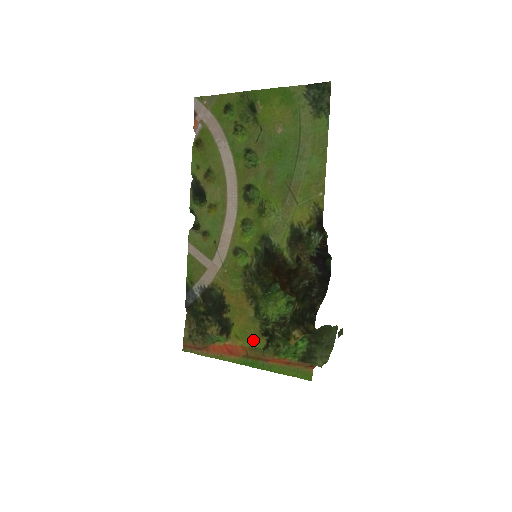
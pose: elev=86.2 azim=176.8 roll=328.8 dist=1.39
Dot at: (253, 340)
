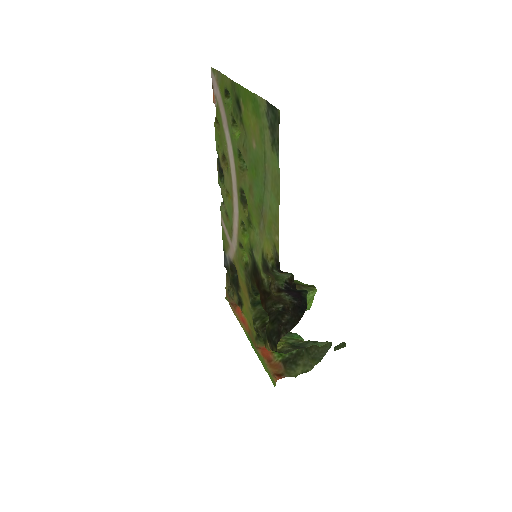
Dot at: (251, 326)
